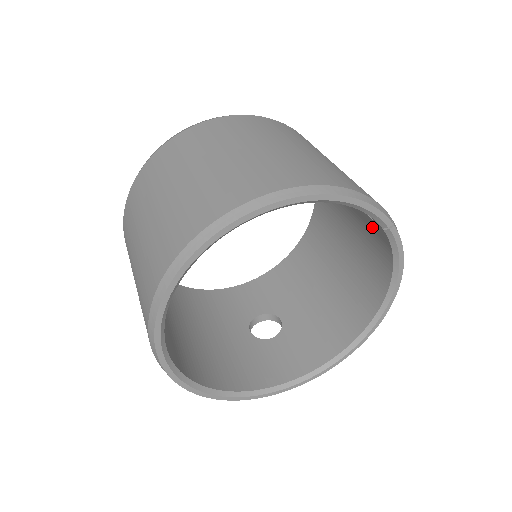
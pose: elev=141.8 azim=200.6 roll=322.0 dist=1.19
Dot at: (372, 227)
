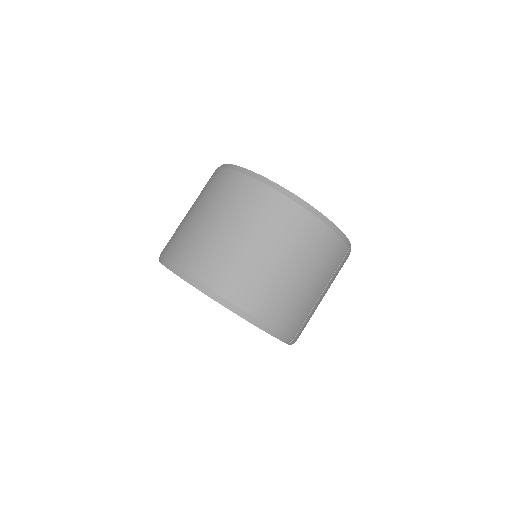
Dot at: occluded
